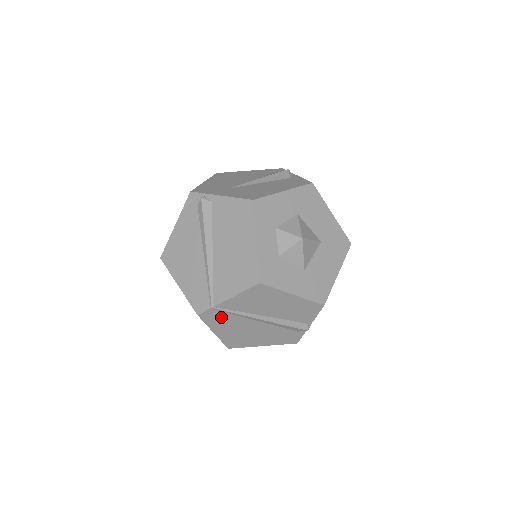
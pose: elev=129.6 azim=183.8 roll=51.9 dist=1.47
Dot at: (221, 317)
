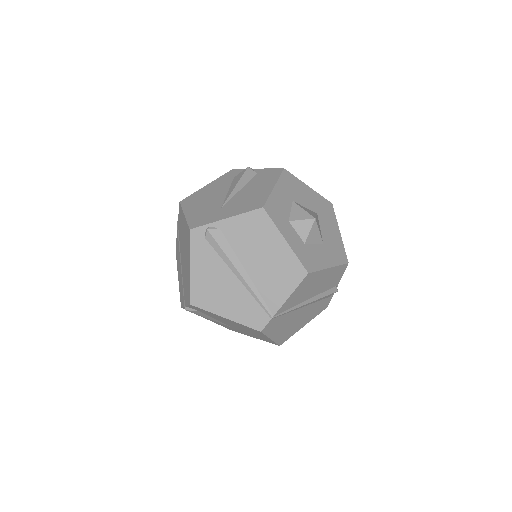
Dot at: (278, 322)
